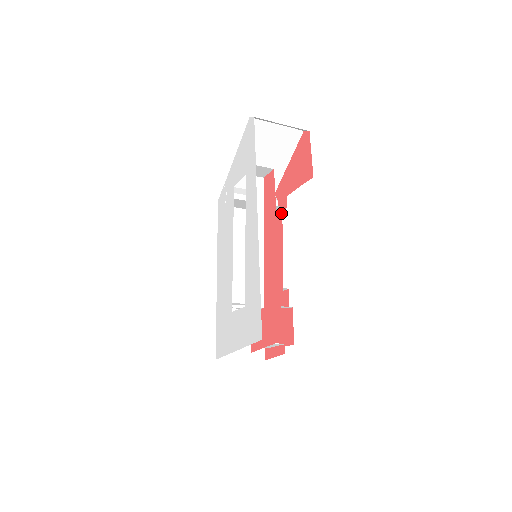
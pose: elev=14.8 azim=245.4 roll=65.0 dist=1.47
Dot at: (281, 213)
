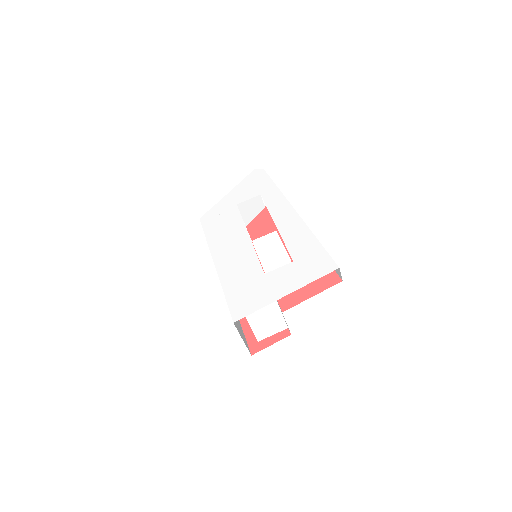
Dot at: occluded
